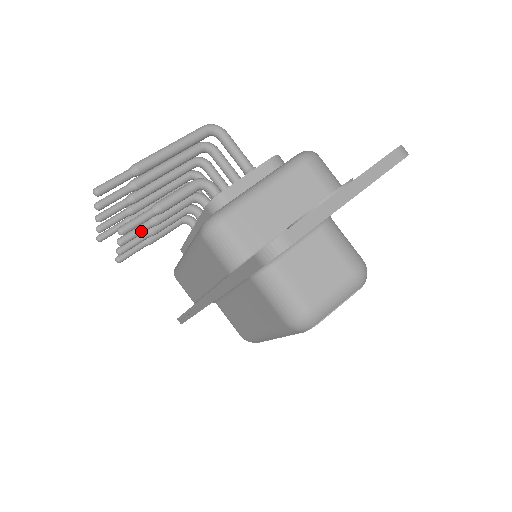
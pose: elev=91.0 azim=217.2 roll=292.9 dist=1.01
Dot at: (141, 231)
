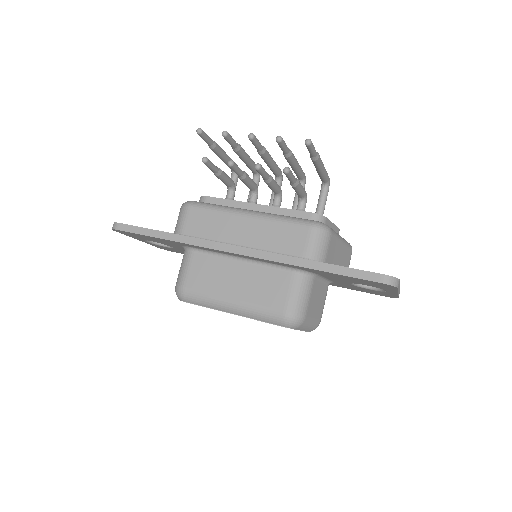
Dot at: (265, 175)
